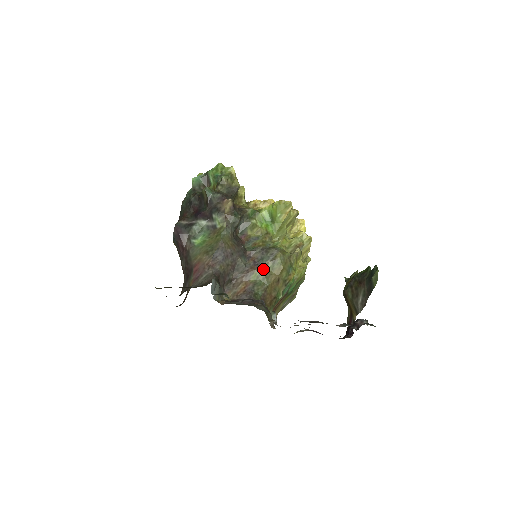
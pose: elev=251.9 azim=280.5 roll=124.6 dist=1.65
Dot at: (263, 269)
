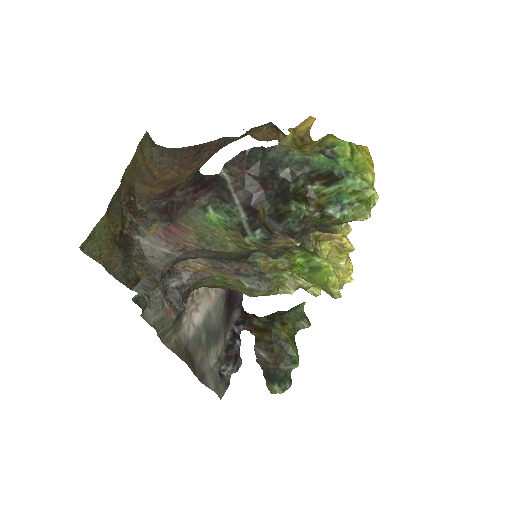
Dot at: (235, 280)
